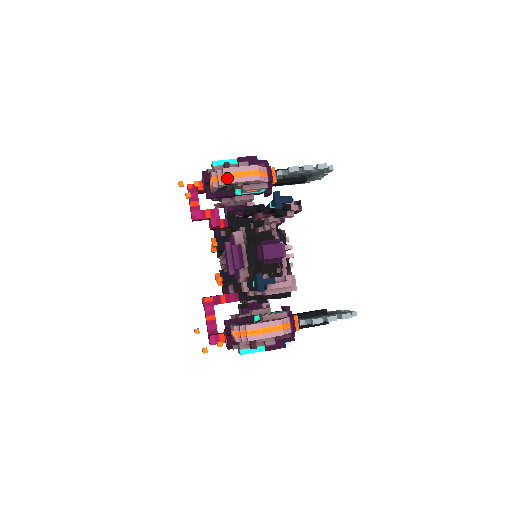
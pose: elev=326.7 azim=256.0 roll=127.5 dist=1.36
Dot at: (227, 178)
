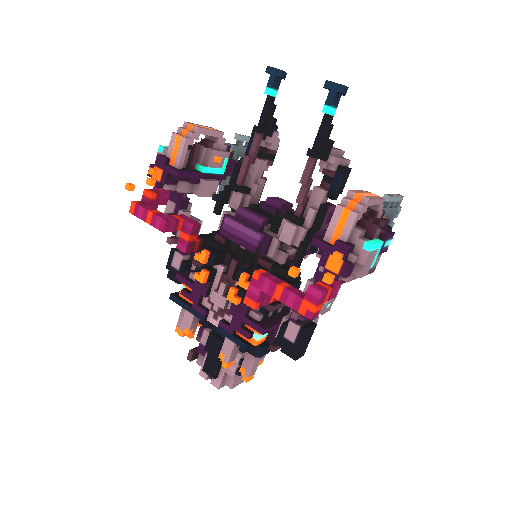
Dot at: (195, 126)
